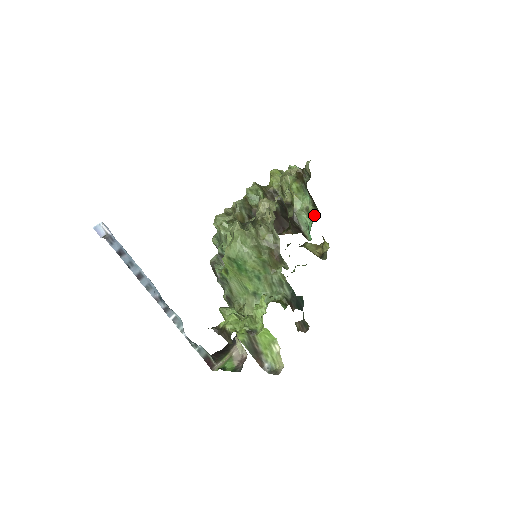
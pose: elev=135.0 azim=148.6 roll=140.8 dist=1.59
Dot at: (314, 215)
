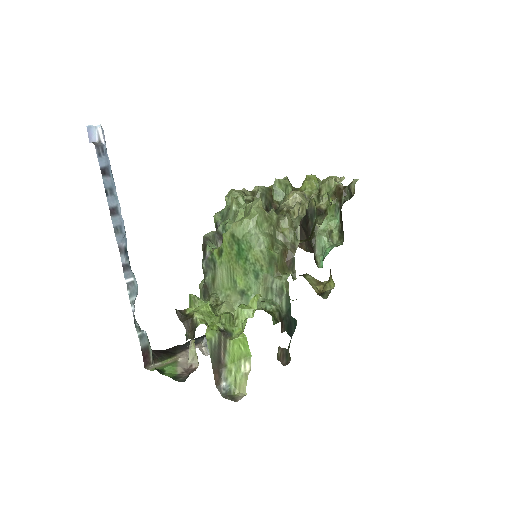
Dot at: (336, 242)
